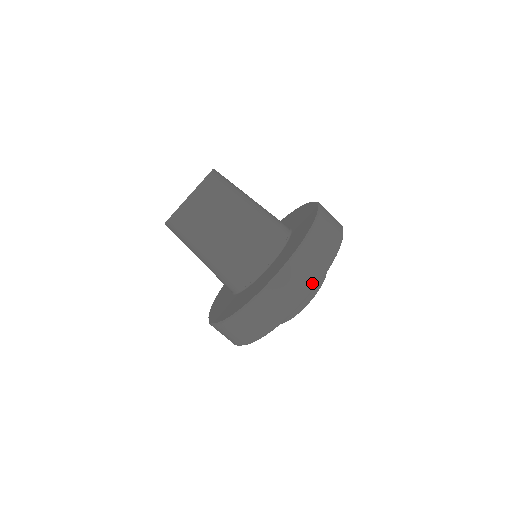
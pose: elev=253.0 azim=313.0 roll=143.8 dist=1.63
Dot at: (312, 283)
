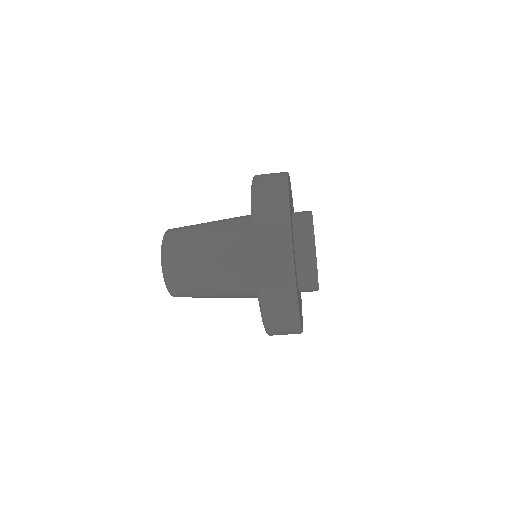
Dot at: (283, 210)
